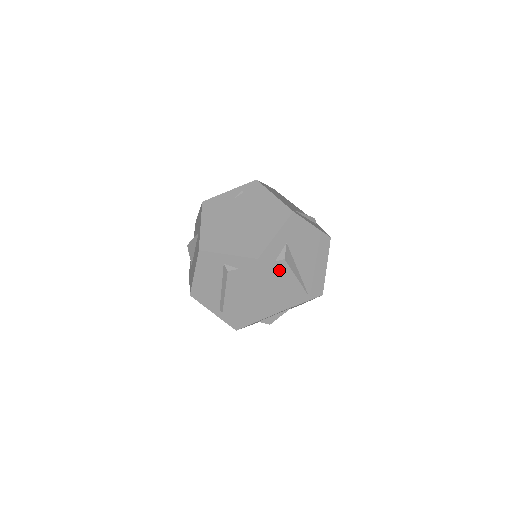
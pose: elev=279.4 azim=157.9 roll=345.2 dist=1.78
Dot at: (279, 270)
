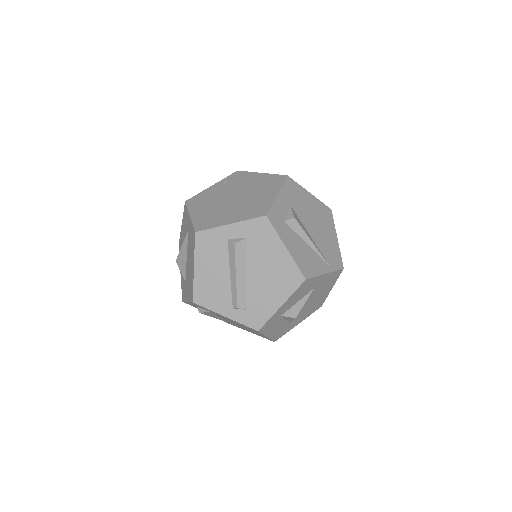
Dot at: (291, 232)
